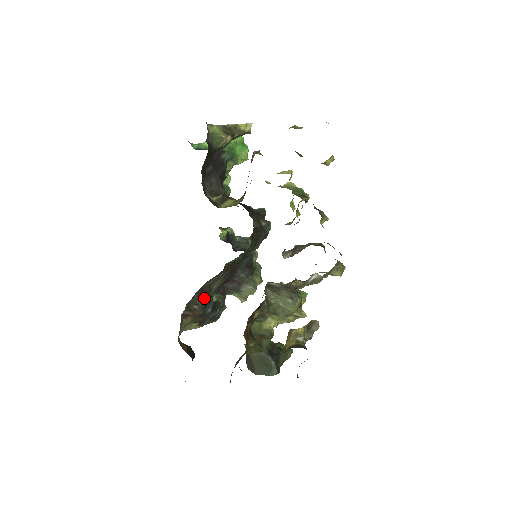
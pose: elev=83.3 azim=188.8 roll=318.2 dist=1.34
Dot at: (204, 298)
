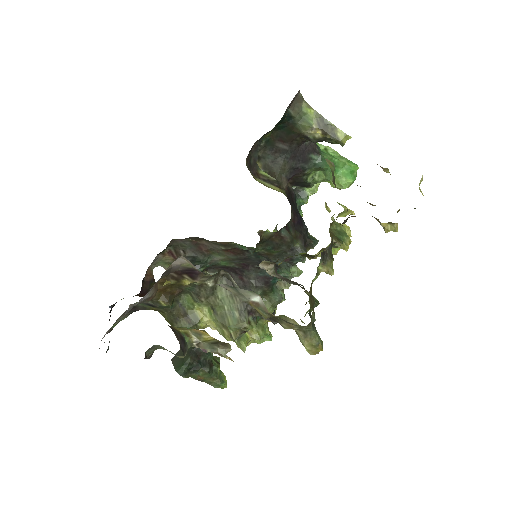
Dot at: (195, 254)
